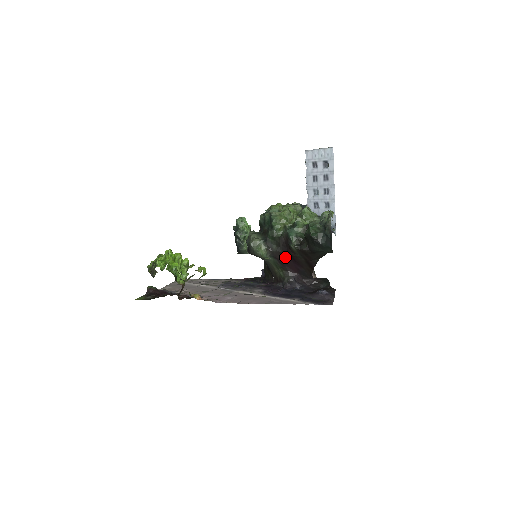
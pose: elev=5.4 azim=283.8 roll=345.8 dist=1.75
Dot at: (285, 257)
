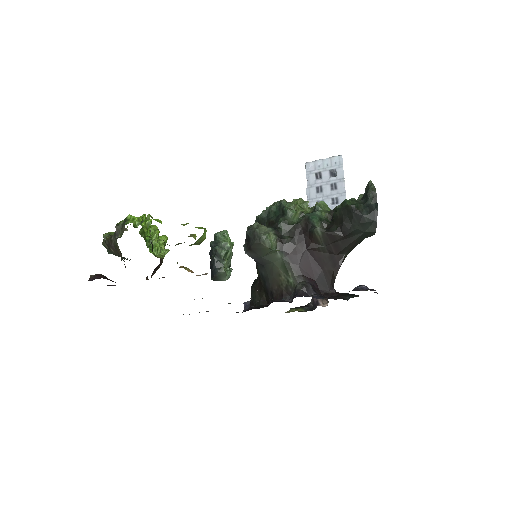
Dot at: (301, 252)
